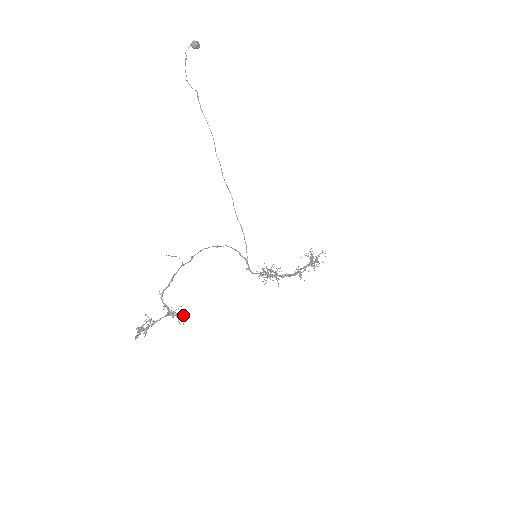
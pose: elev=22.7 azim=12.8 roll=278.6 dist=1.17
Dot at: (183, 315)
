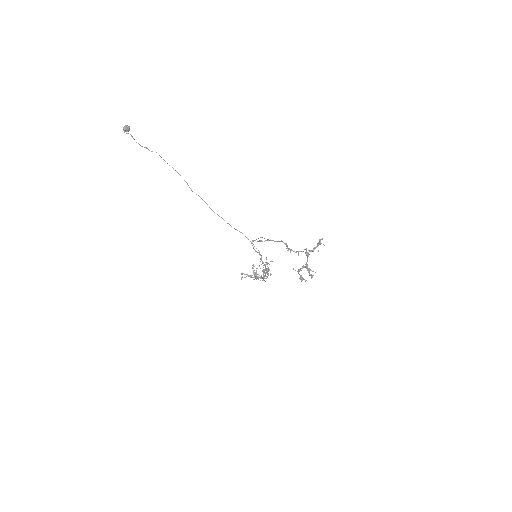
Dot at: (319, 242)
